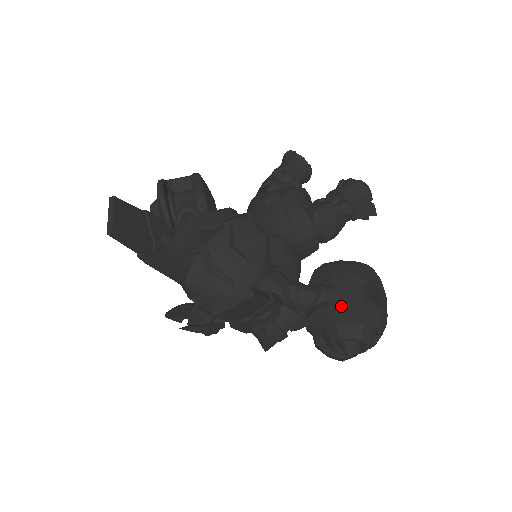
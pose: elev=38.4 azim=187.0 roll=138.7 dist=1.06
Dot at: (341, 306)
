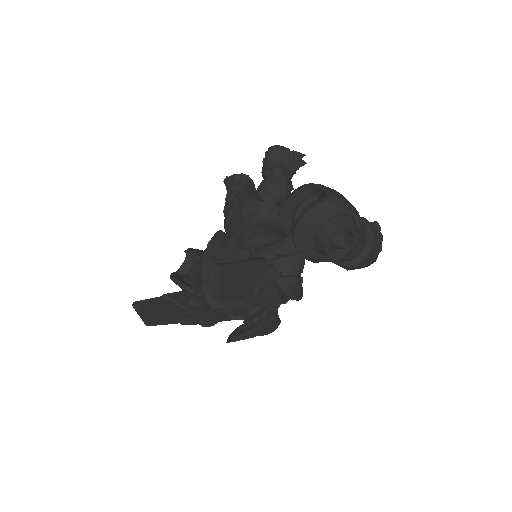
Dot at: (301, 223)
